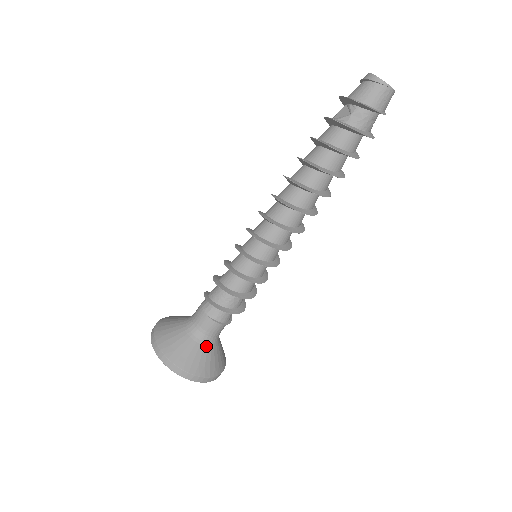
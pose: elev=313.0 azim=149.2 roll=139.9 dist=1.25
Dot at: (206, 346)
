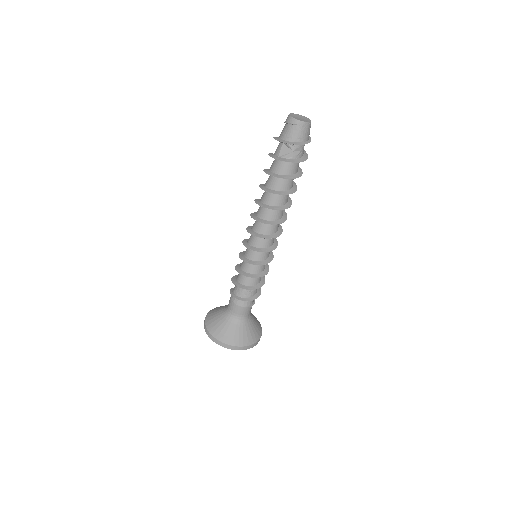
Dot at: (250, 322)
